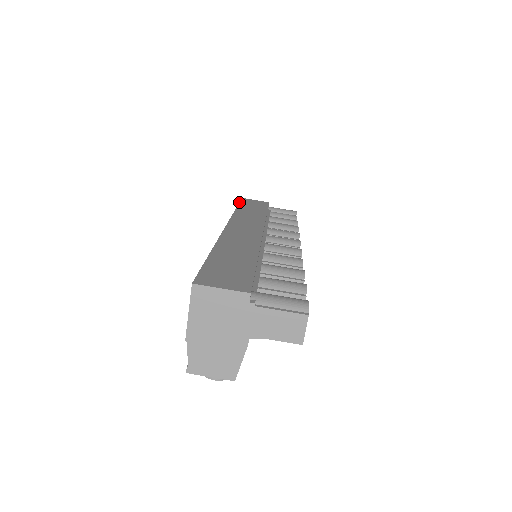
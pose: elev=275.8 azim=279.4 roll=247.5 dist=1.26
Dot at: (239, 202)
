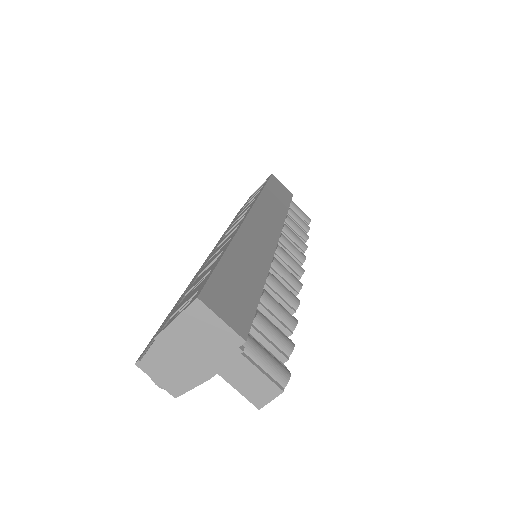
Dot at: (268, 179)
